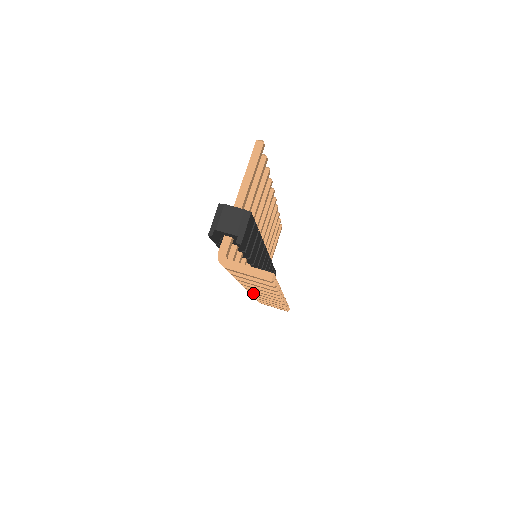
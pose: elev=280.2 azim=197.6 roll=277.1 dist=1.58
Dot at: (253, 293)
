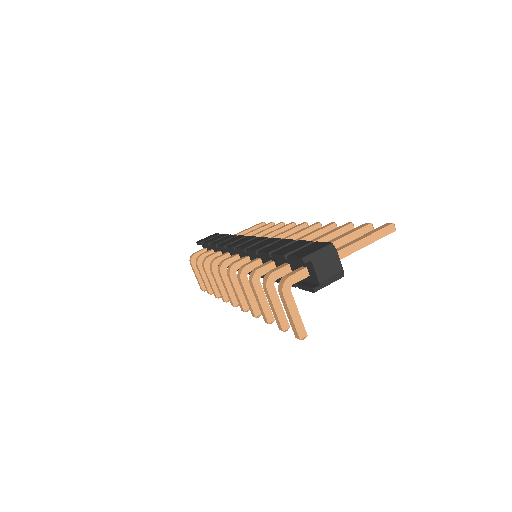
Dot at: (221, 276)
